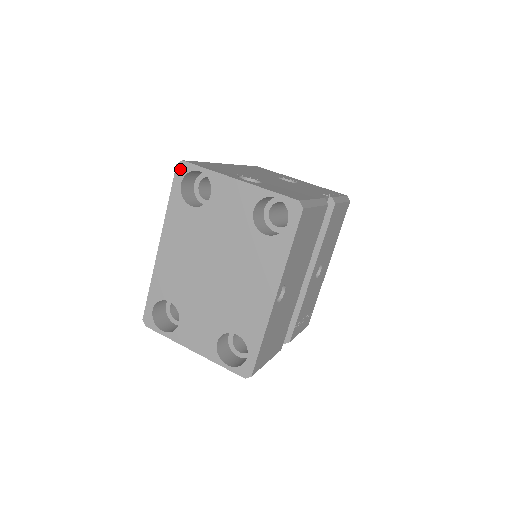
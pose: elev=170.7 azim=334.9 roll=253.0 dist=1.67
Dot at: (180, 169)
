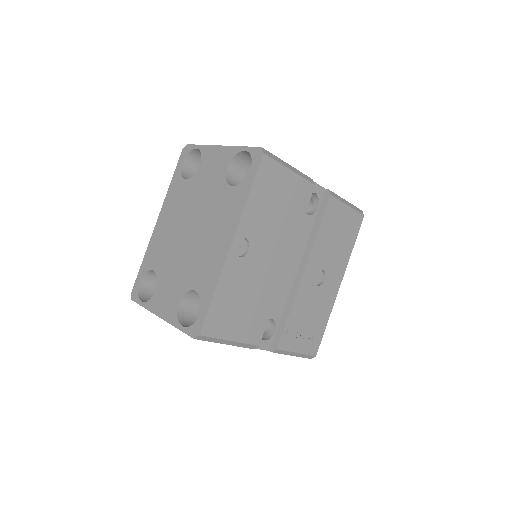
Dot at: (184, 152)
